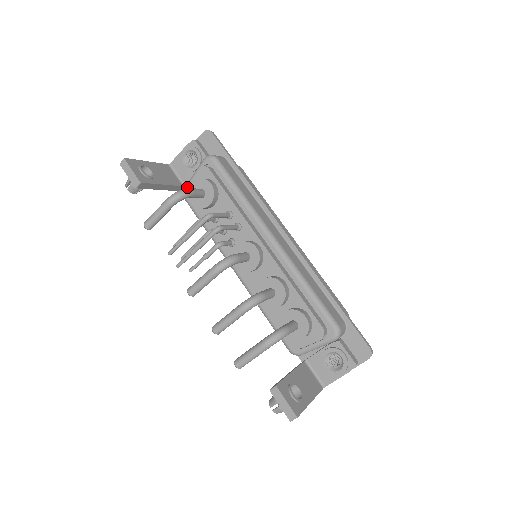
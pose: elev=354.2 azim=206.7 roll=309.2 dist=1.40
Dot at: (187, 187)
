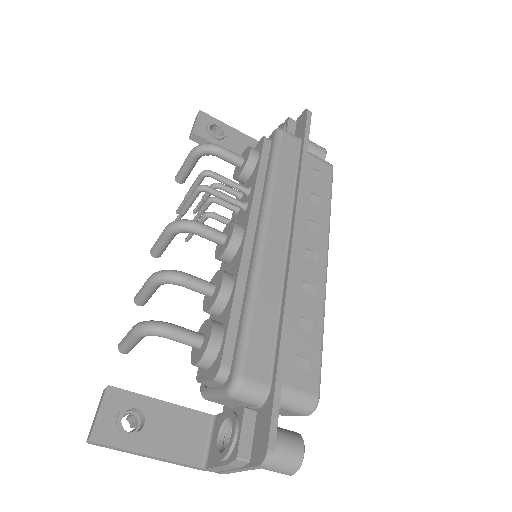
Dot at: occluded
